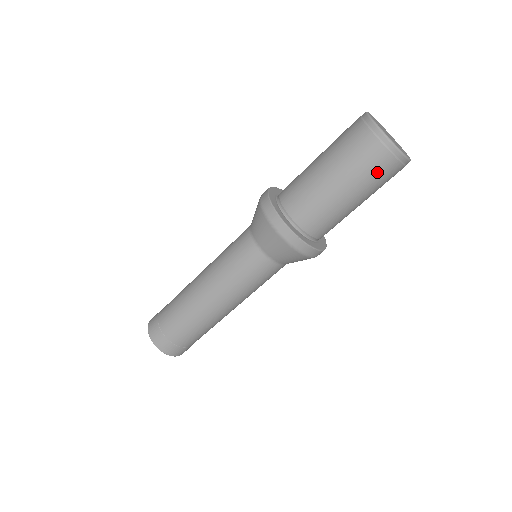
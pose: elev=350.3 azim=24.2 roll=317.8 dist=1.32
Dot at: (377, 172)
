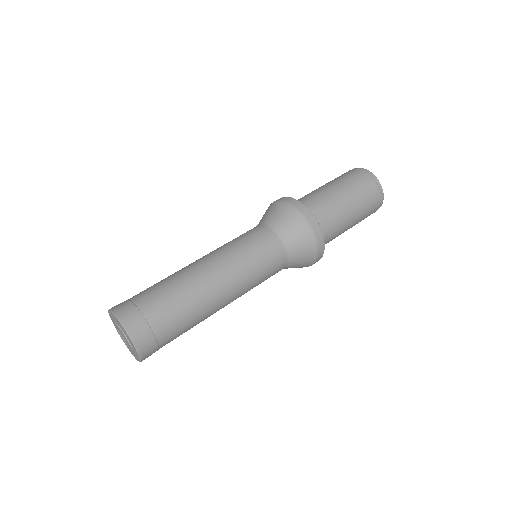
Dot at: (370, 210)
